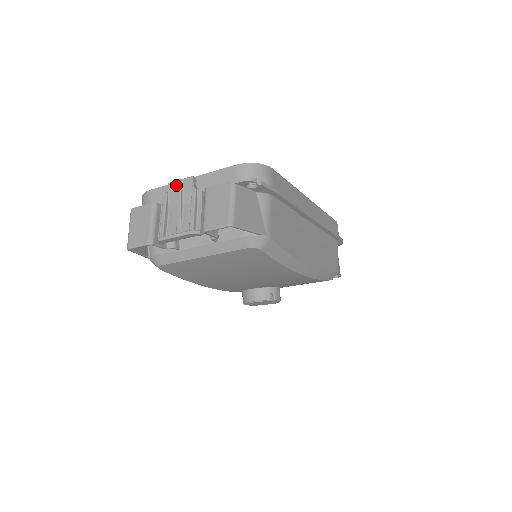
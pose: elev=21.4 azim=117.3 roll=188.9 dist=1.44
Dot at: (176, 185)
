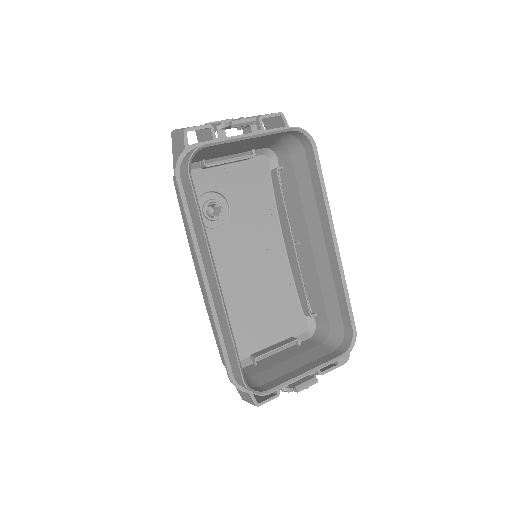
Dot at: (303, 389)
